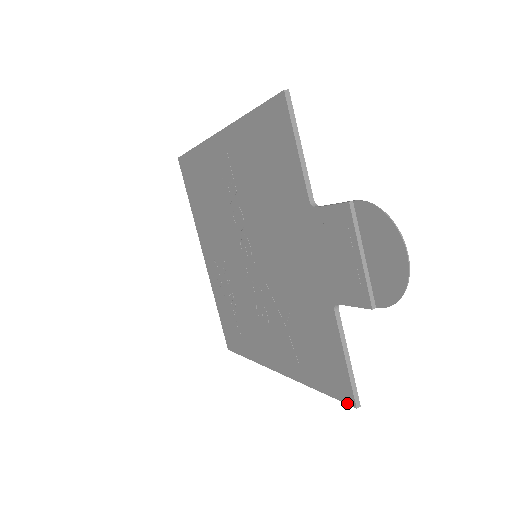
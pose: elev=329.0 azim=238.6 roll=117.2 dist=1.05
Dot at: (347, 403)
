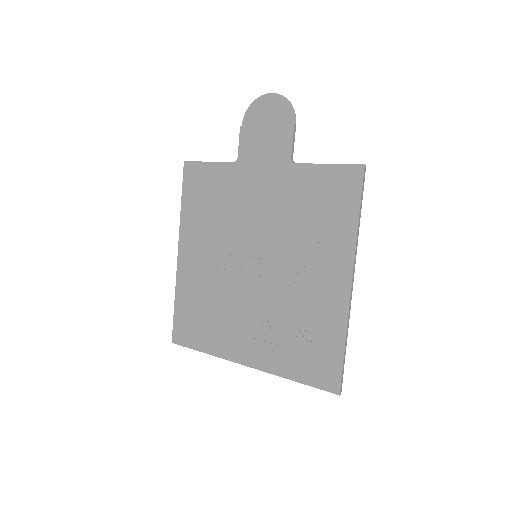
Dot at: (362, 175)
